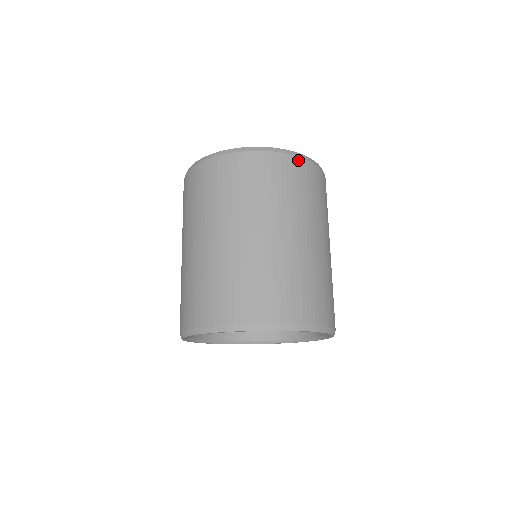
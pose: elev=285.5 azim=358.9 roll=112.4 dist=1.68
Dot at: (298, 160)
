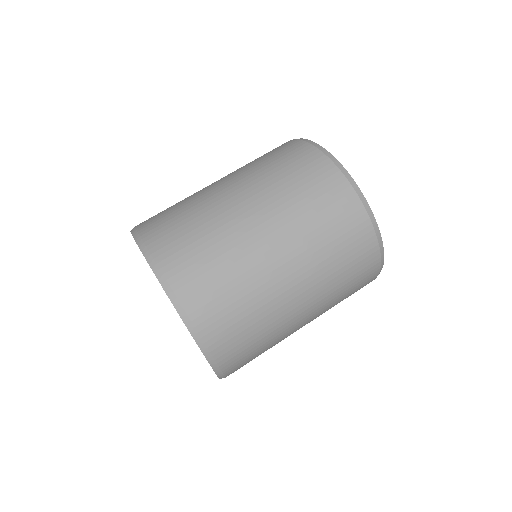
Dot at: (370, 230)
